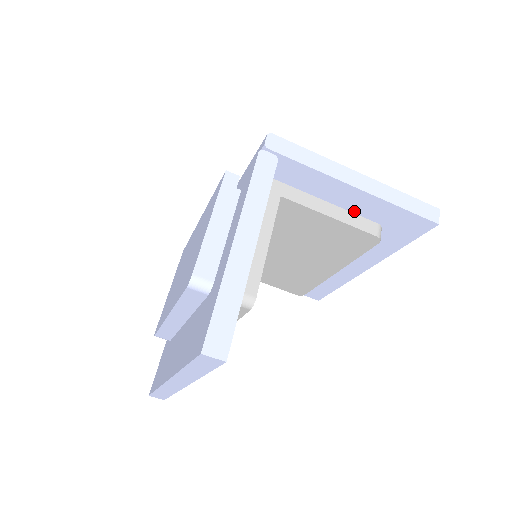
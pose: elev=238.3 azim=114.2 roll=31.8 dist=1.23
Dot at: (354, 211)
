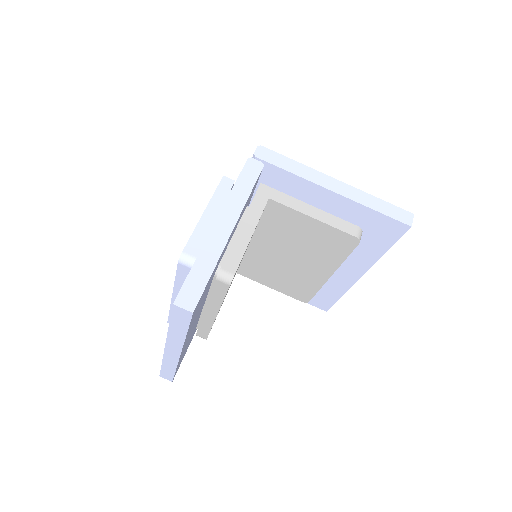
Dot at: (336, 215)
